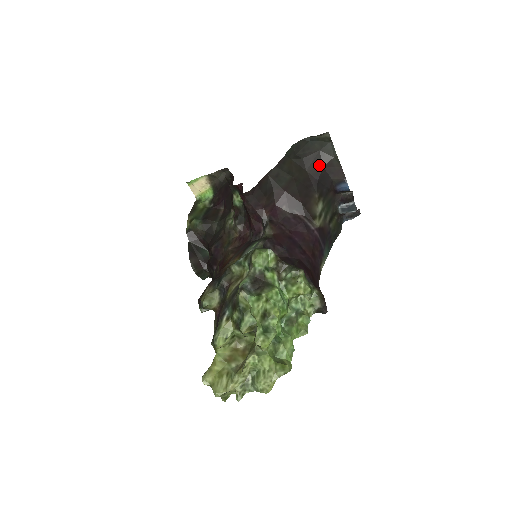
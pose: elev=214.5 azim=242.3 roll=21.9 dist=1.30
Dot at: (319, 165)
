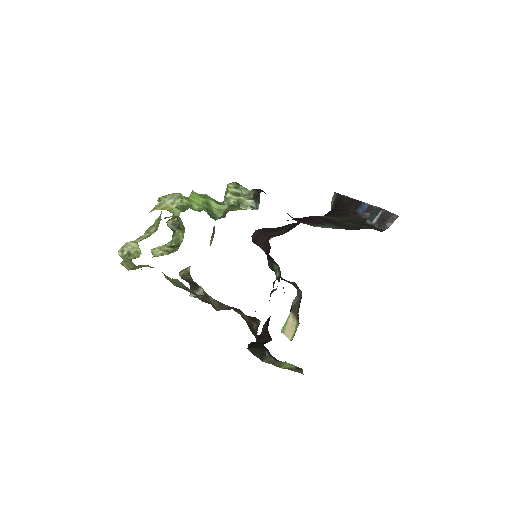
Dot at: (334, 210)
